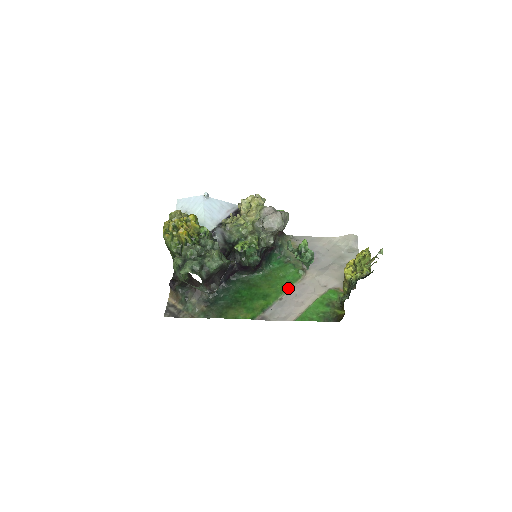
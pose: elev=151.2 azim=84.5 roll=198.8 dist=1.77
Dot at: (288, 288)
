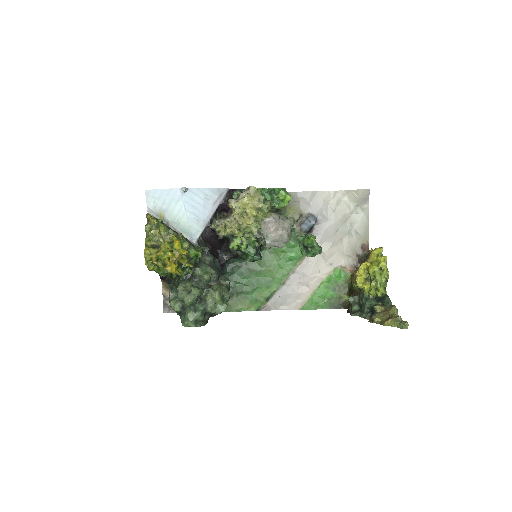
Dot at: (291, 270)
